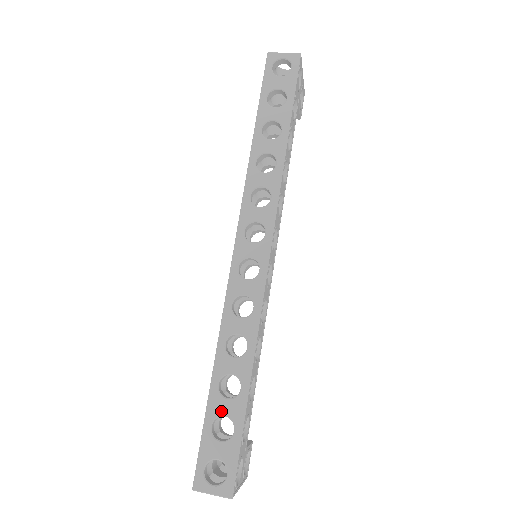
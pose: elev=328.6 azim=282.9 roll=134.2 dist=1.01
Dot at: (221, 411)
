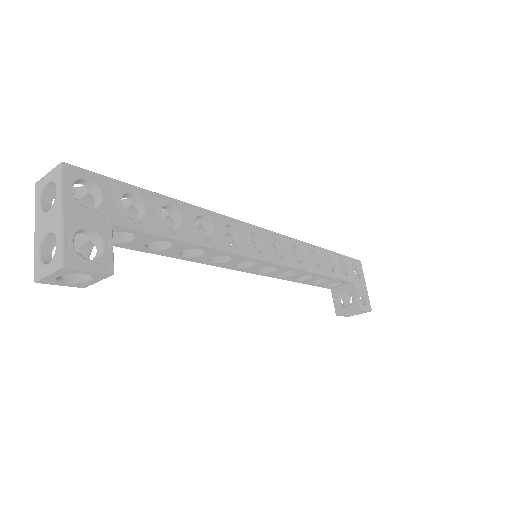
Dot at: occluded
